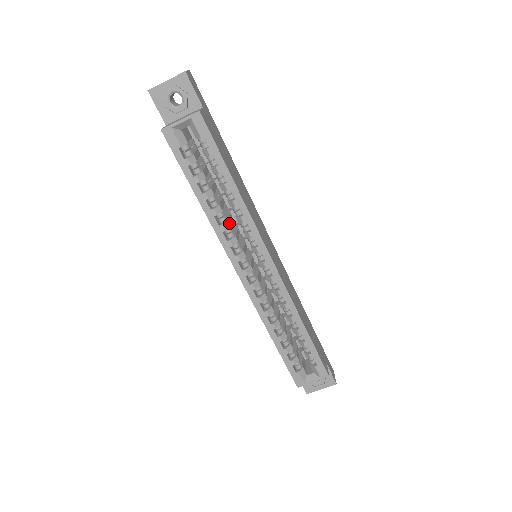
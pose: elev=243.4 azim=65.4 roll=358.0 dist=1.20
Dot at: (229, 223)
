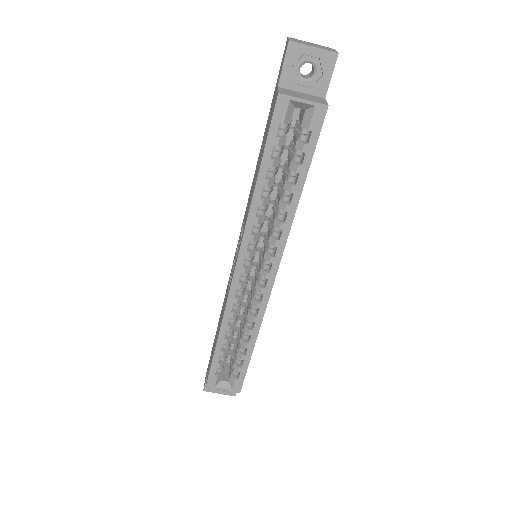
Dot at: occluded
